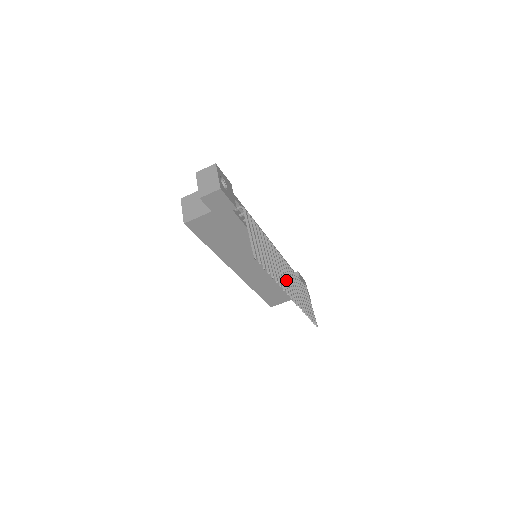
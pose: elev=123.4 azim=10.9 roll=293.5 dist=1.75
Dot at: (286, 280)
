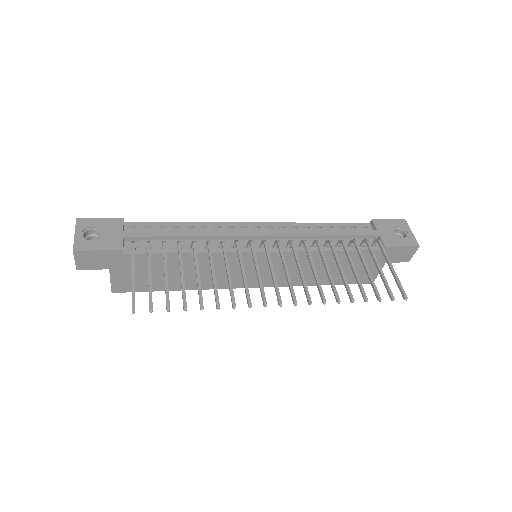
Dot at: (272, 279)
